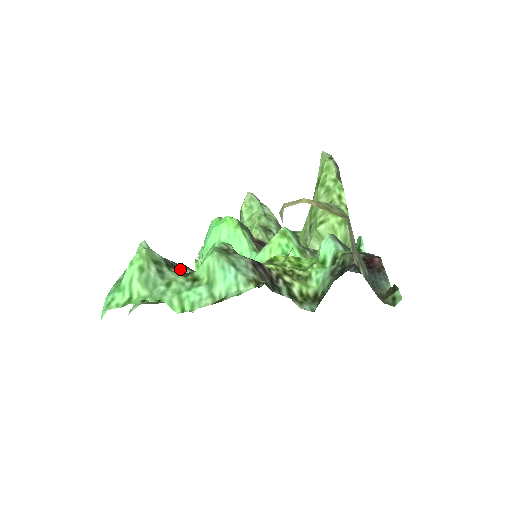
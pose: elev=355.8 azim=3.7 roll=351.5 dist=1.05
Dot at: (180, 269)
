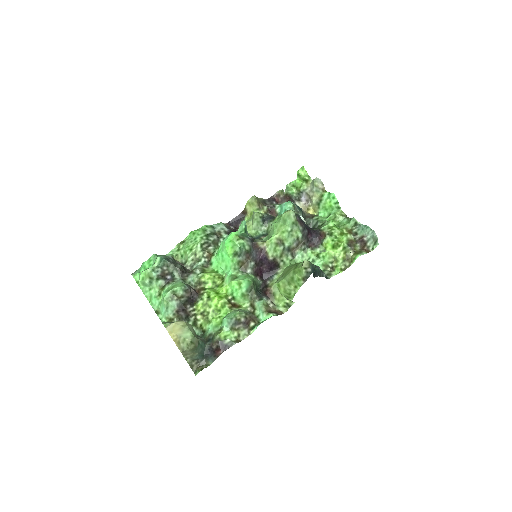
Dot at: (174, 272)
